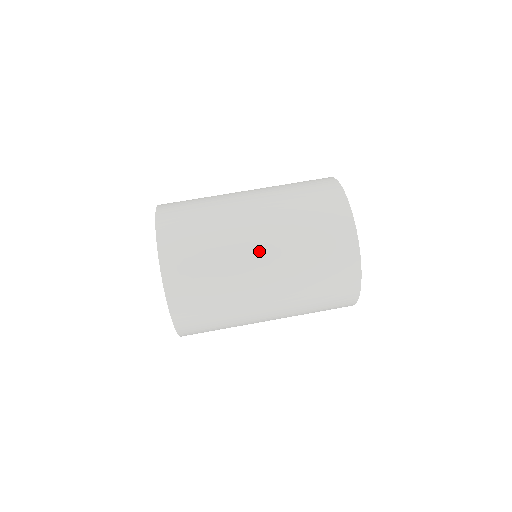
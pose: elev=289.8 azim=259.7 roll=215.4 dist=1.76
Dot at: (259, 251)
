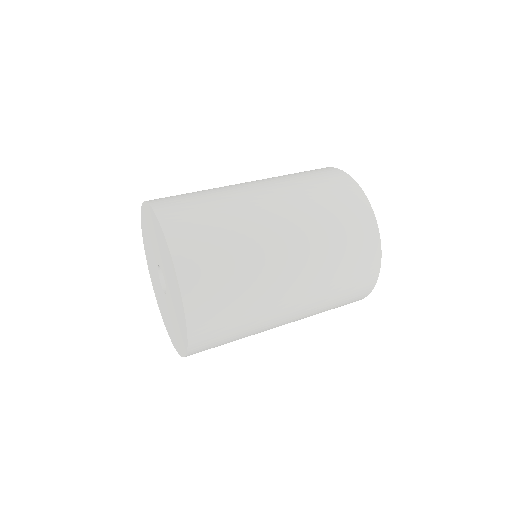
Dot at: occluded
